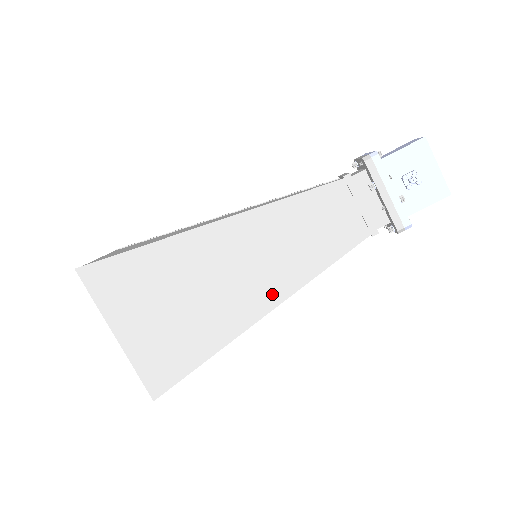
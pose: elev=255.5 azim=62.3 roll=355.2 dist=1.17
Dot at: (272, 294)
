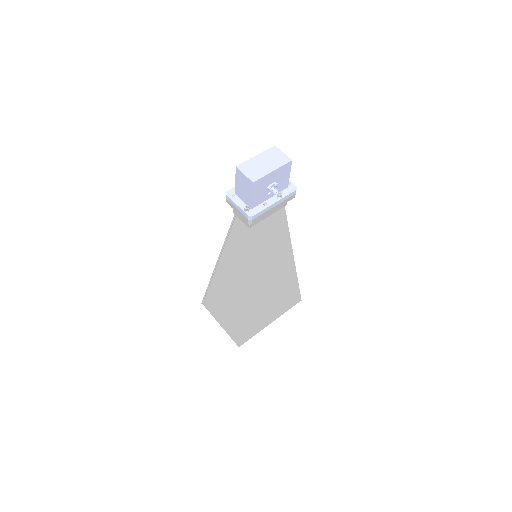
Dot at: (287, 258)
